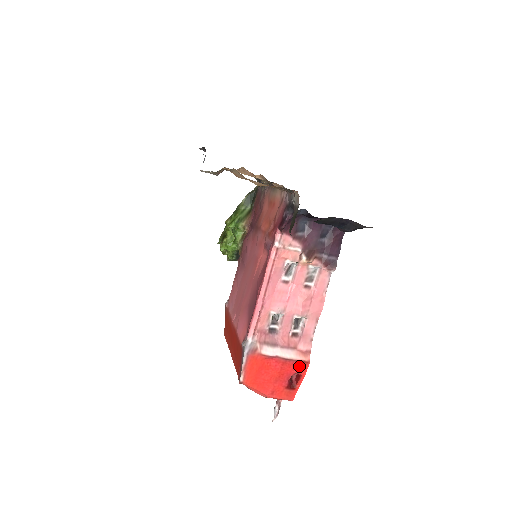
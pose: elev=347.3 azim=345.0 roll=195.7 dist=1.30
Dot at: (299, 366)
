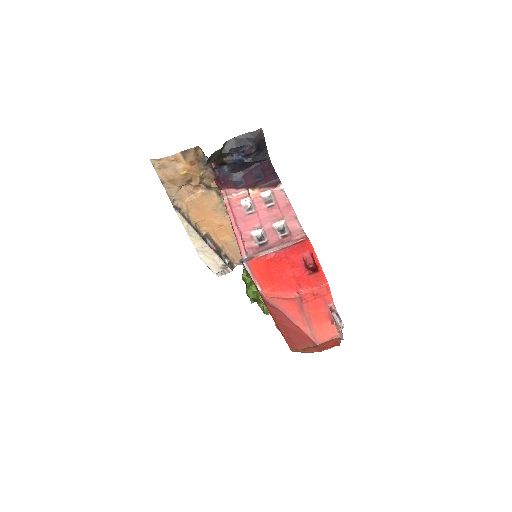
Dot at: (301, 247)
